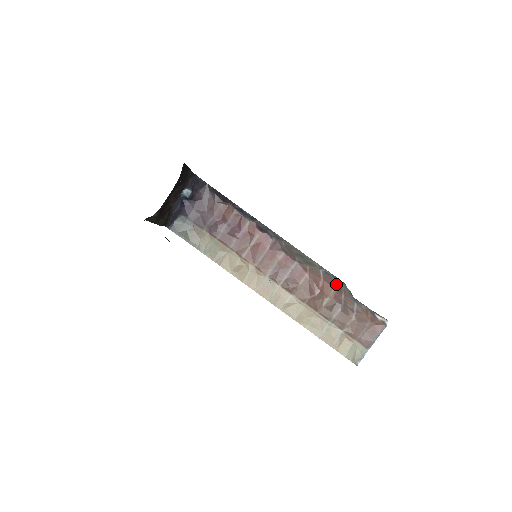
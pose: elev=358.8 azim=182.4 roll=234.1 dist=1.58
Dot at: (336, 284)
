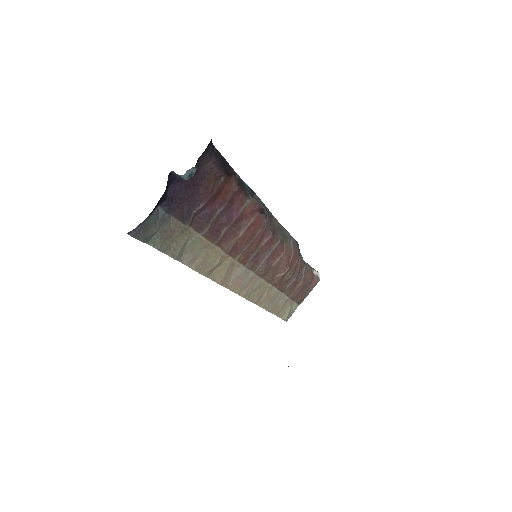
Dot at: (298, 252)
